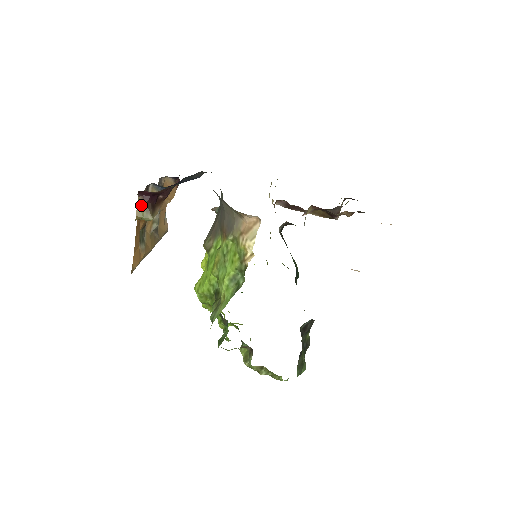
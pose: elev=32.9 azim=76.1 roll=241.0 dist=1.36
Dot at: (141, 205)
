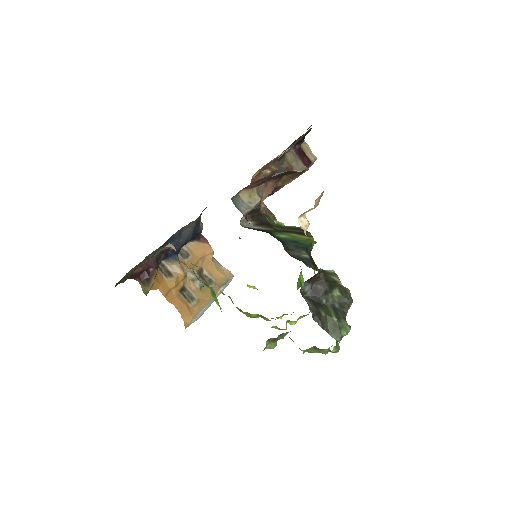
Dot at: (141, 284)
